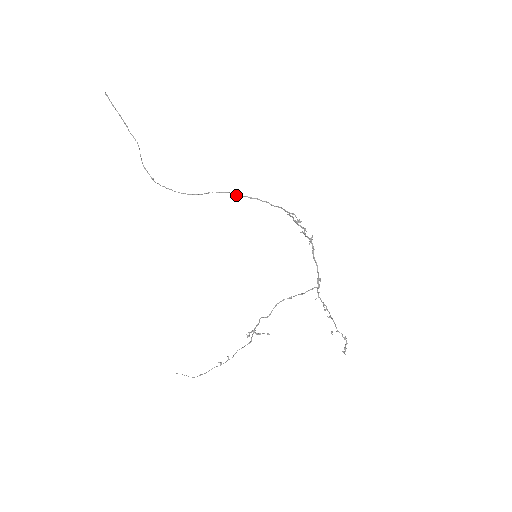
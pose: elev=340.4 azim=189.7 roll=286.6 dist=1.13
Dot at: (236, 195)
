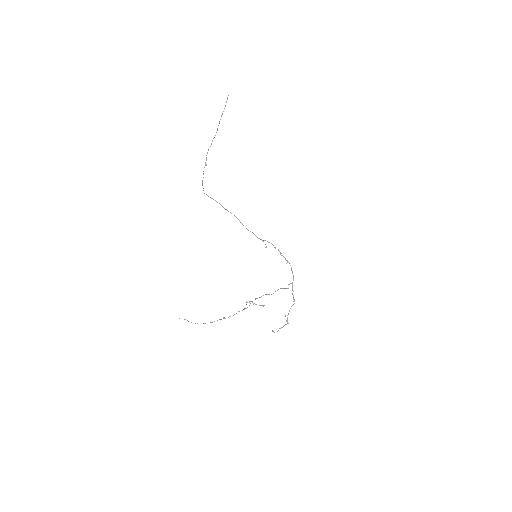
Dot at: (226, 209)
